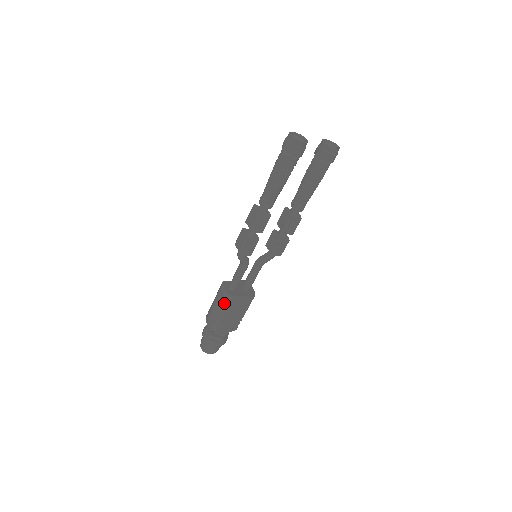
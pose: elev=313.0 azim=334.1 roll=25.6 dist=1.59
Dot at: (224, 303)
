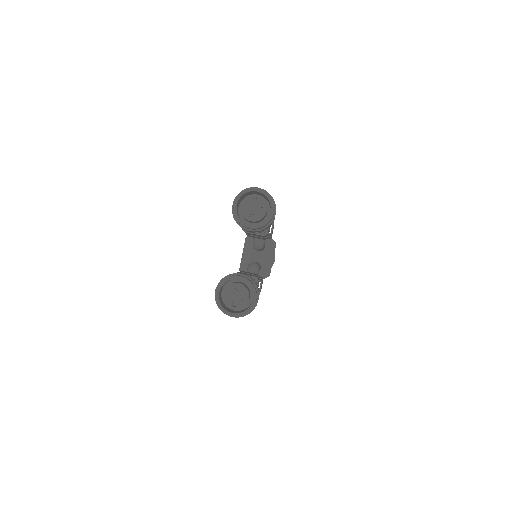
Dot at: occluded
